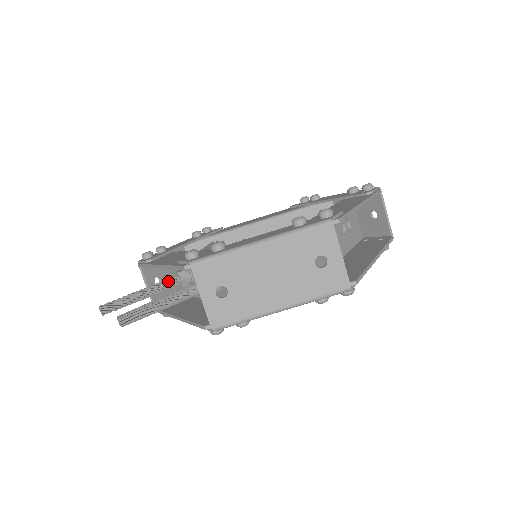
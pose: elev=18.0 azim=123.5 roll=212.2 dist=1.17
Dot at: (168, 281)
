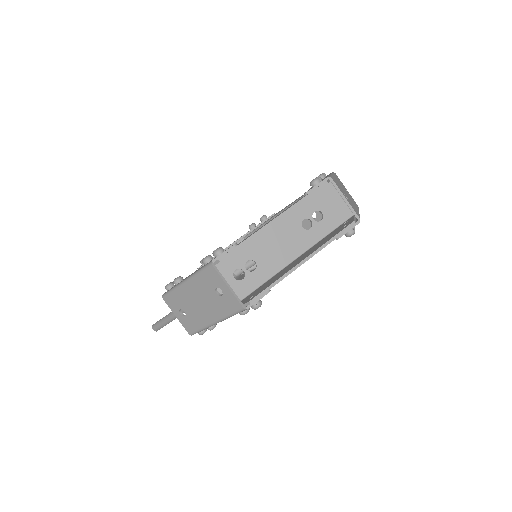
Dot at: occluded
